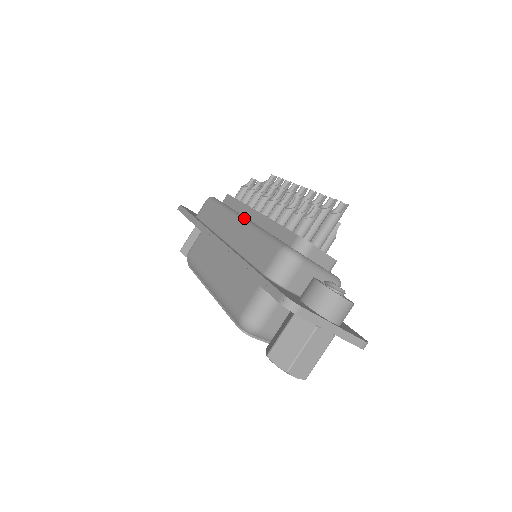
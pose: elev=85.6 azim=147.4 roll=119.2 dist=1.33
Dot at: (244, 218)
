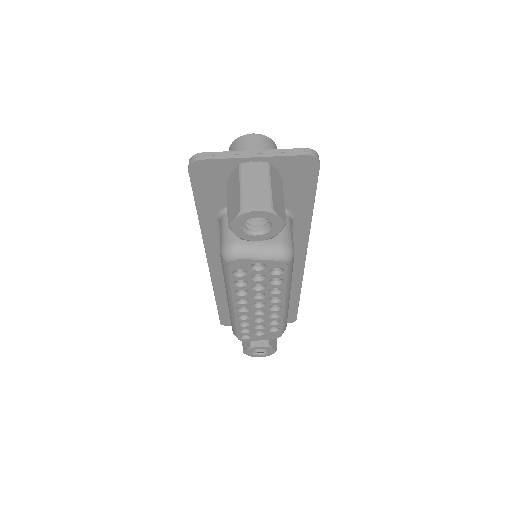
Dot at: occluded
